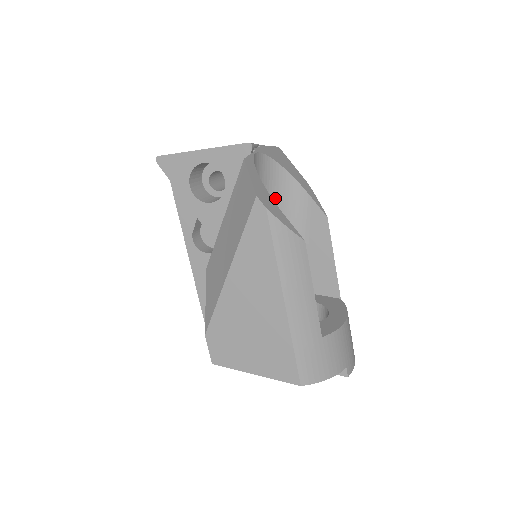
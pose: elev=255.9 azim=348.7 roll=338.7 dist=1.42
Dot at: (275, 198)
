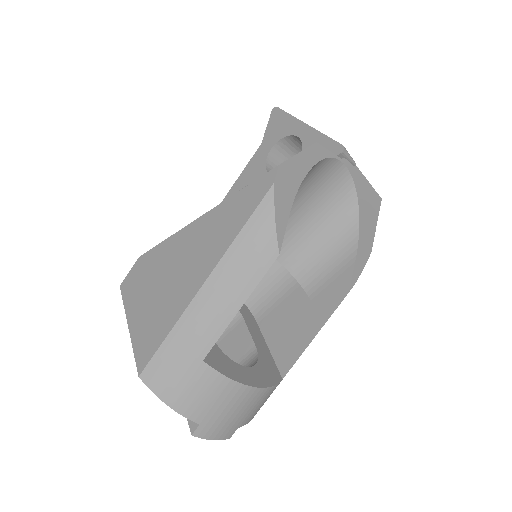
Dot at: (325, 228)
